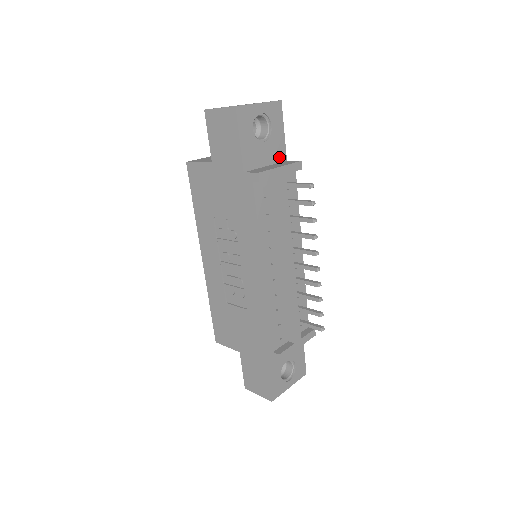
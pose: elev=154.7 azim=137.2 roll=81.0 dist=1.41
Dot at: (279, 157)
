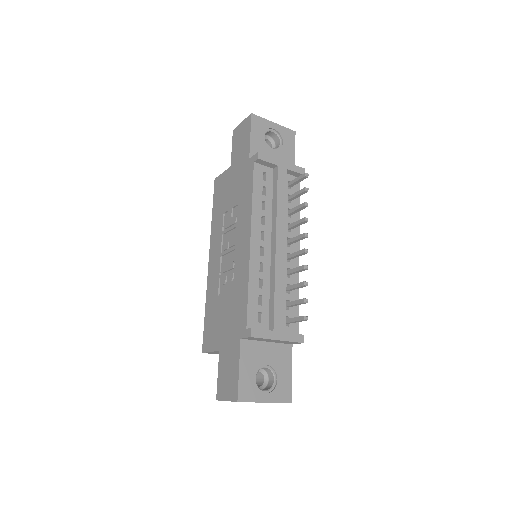
Dot at: occluded
